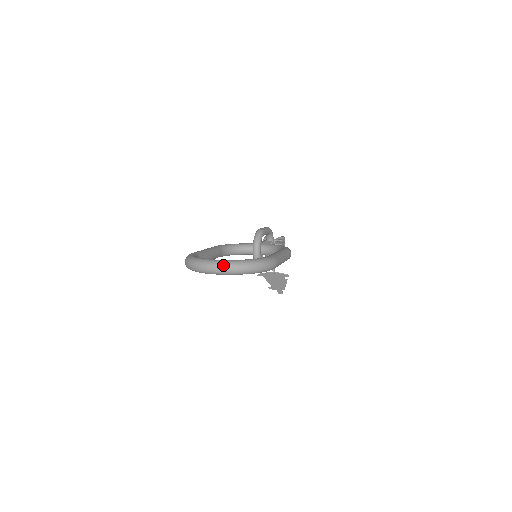
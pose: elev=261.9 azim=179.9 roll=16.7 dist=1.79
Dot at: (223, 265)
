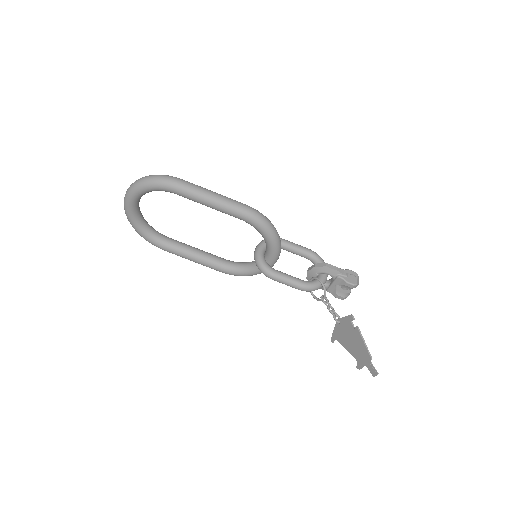
Dot at: occluded
